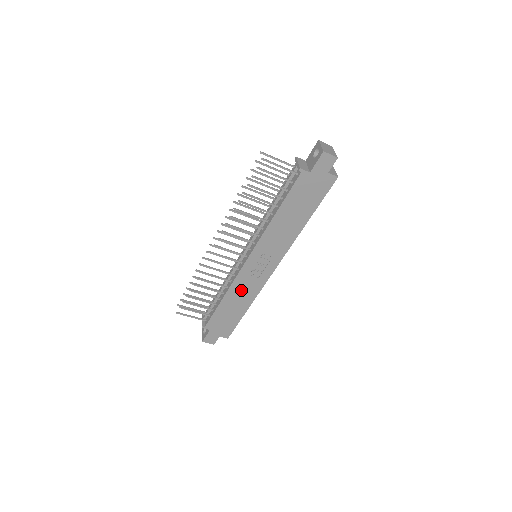
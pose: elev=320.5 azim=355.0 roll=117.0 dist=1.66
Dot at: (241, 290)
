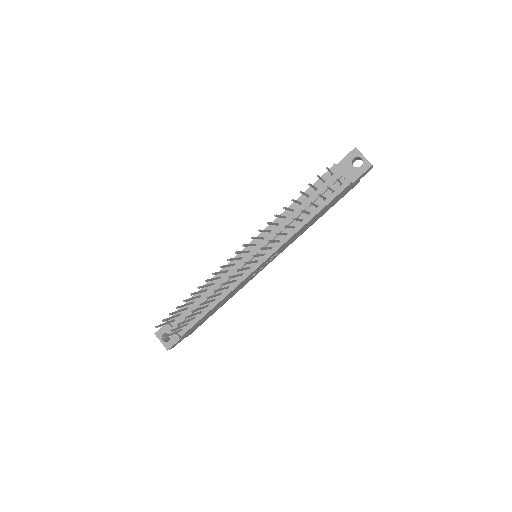
Dot at: occluded
